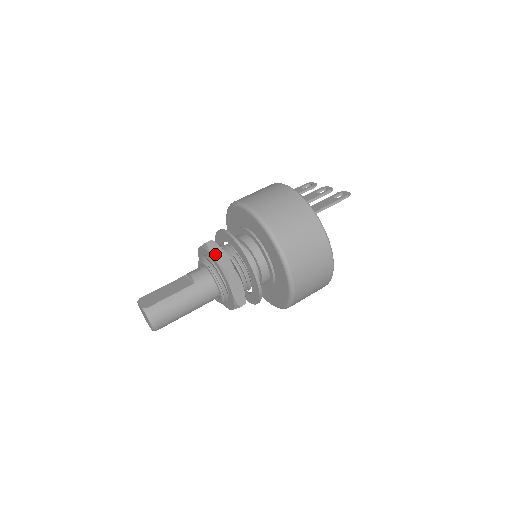
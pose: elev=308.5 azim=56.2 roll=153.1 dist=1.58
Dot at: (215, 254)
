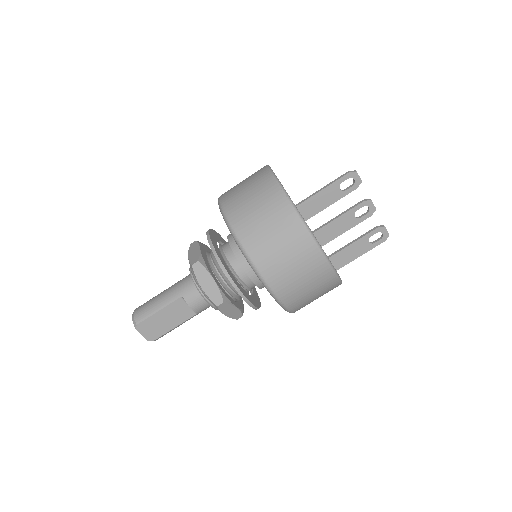
Dot at: (226, 312)
